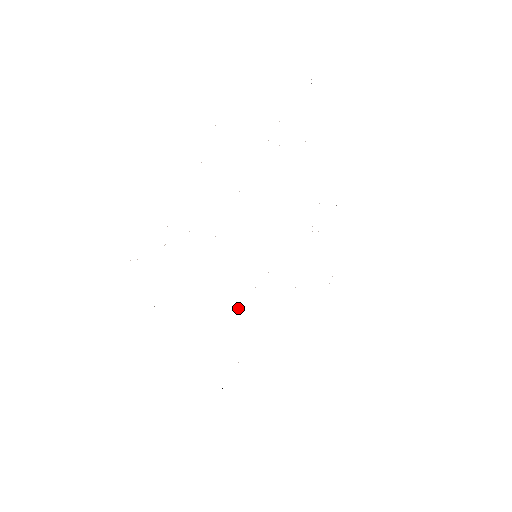
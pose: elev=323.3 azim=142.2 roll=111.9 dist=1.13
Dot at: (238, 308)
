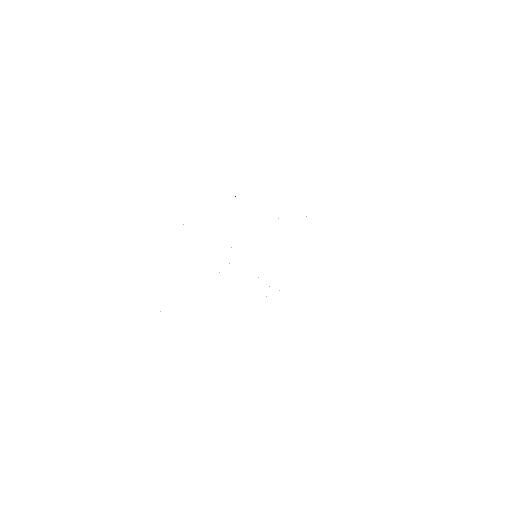
Dot at: occluded
